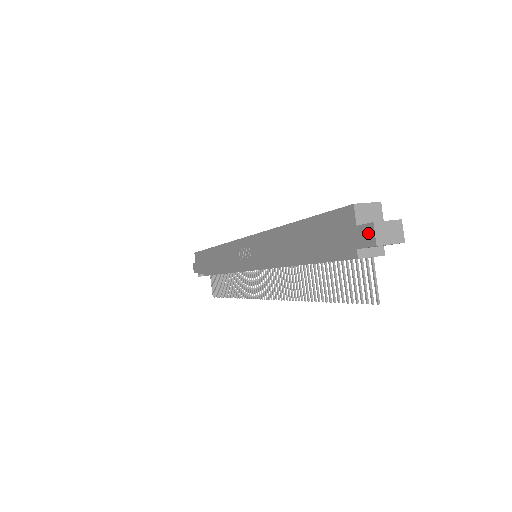
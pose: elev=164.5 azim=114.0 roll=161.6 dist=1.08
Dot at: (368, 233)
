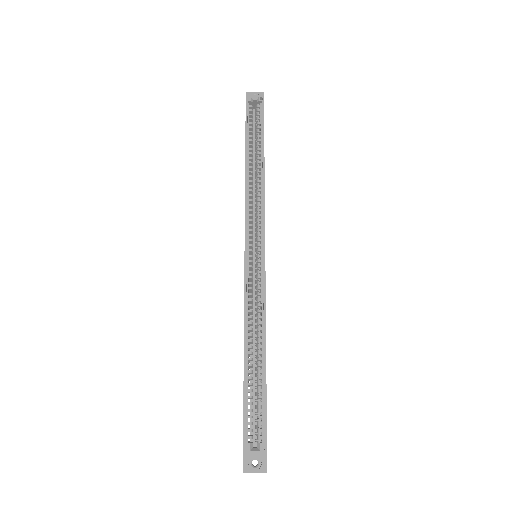
Dot at: (243, 465)
